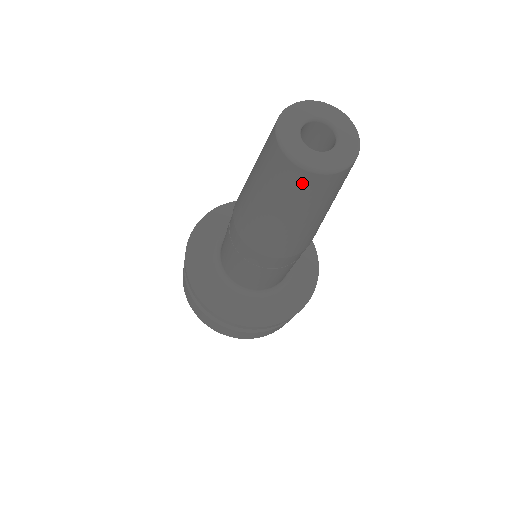
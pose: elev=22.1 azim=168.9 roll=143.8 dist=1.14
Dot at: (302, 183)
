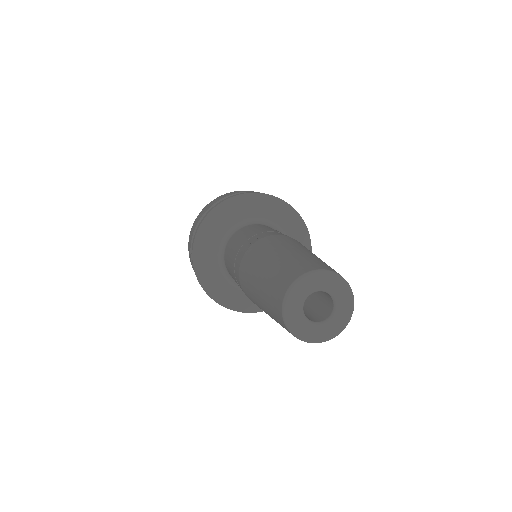
Dot at: occluded
